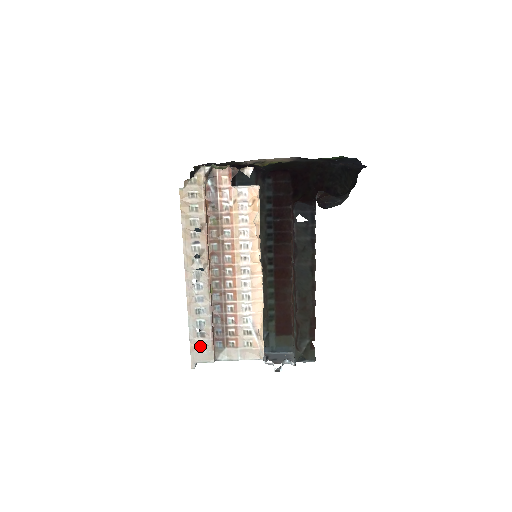
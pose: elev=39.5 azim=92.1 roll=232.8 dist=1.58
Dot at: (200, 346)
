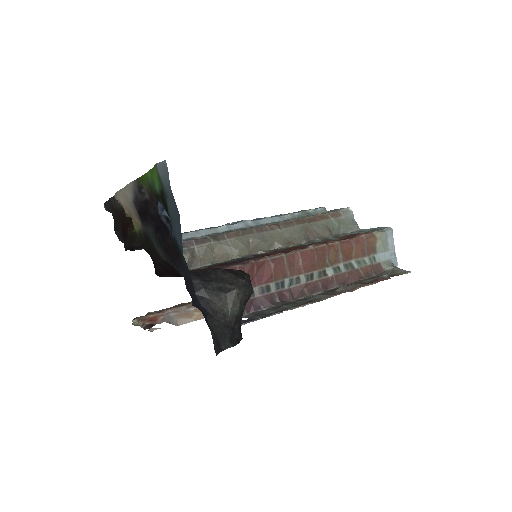
Dot at: occluded
